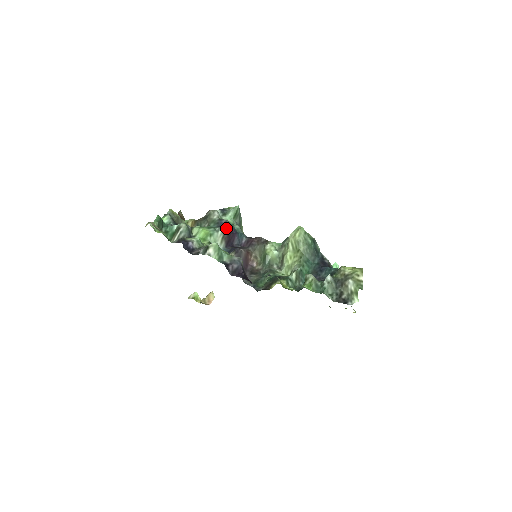
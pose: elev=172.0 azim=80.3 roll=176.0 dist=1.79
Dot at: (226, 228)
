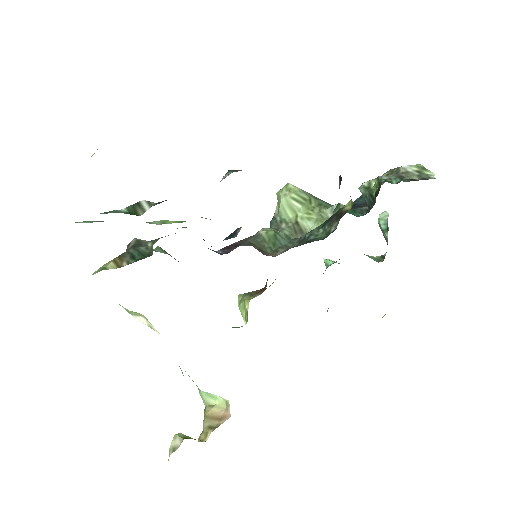
Dot at: occluded
